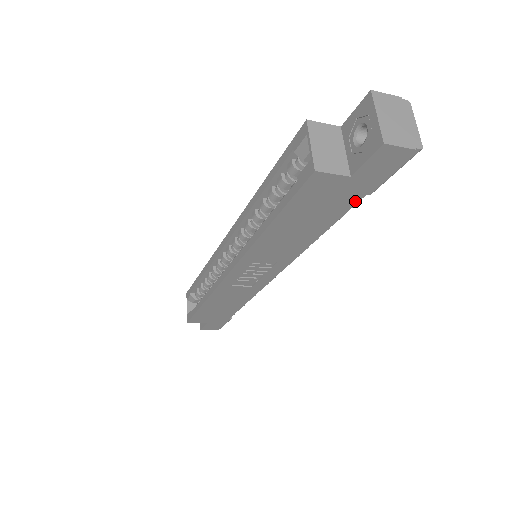
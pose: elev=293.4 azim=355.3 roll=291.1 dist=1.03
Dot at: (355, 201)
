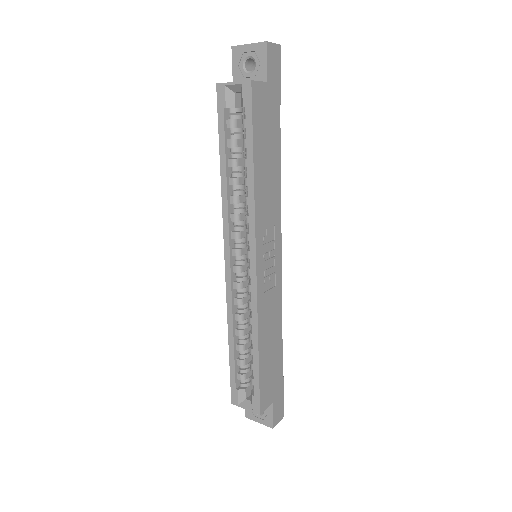
Dot at: (278, 112)
